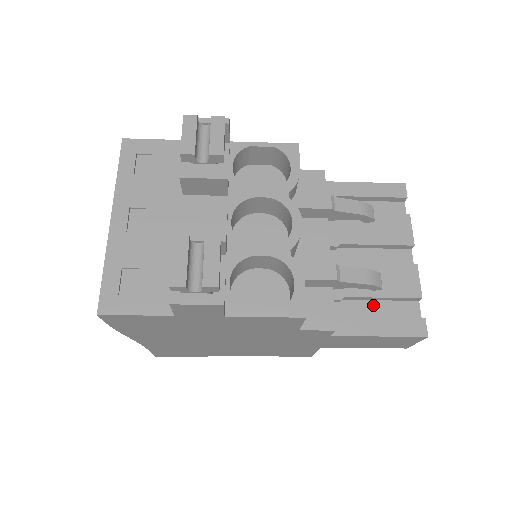
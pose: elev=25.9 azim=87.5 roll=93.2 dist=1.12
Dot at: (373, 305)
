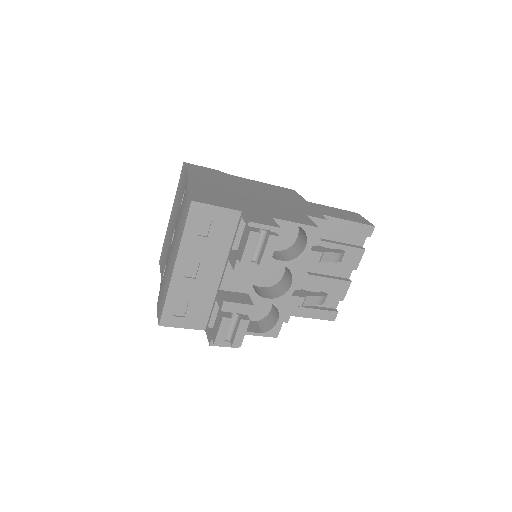
Dot at: occluded
